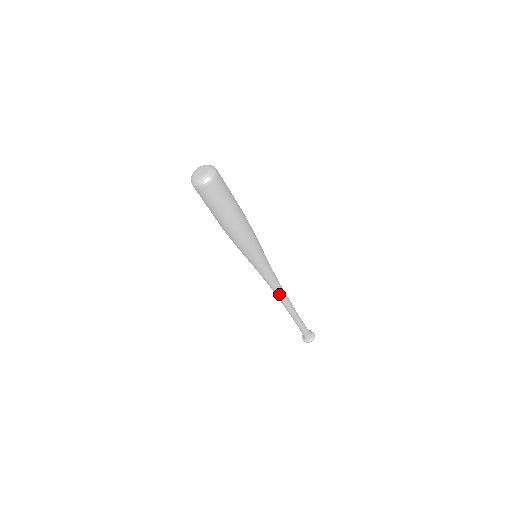
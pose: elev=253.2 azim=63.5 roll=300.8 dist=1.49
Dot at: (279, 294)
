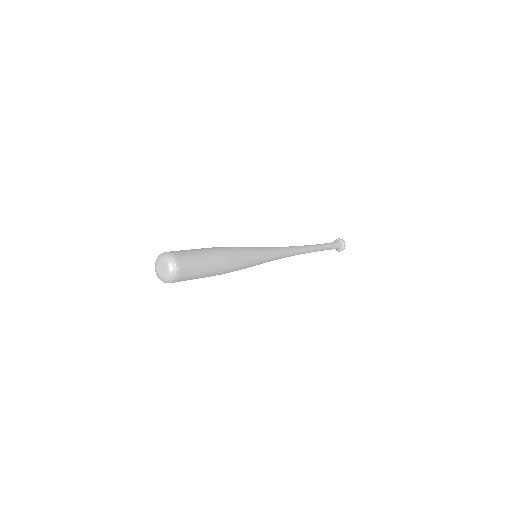
Dot at: (295, 254)
